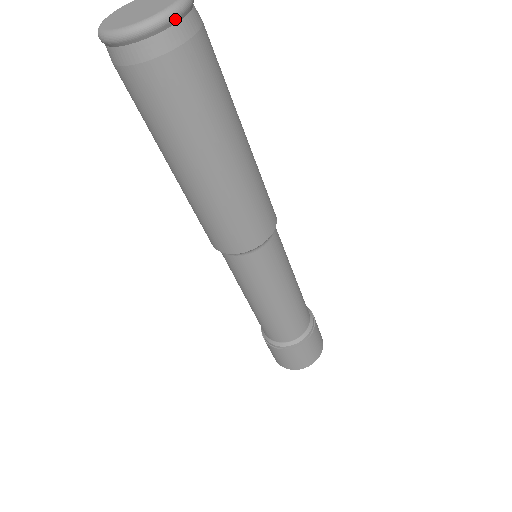
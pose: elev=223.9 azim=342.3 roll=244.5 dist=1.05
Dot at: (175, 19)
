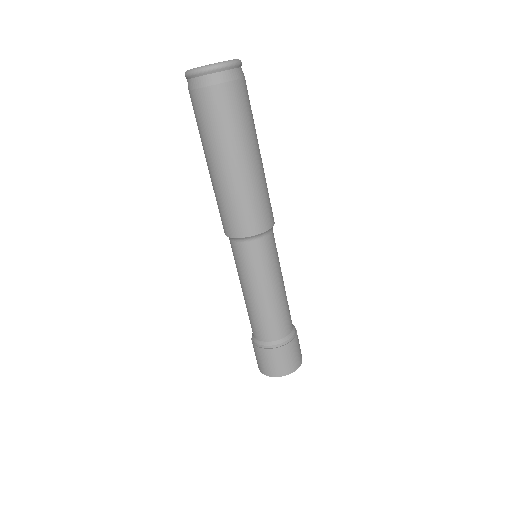
Dot at: (226, 68)
